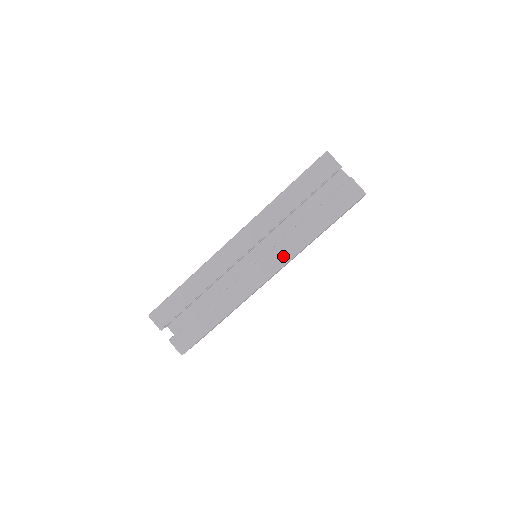
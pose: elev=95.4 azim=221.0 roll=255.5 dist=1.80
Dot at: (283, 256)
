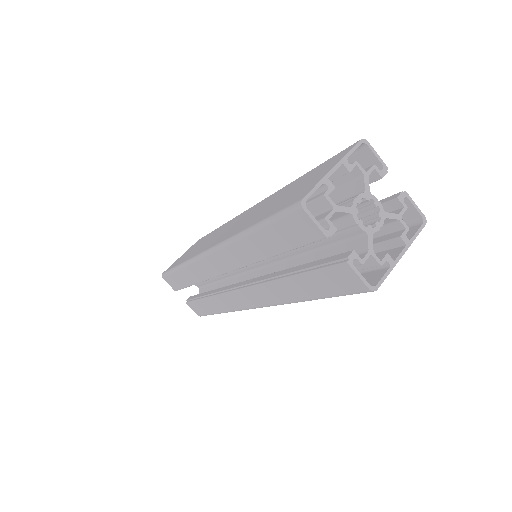
Dot at: (266, 299)
